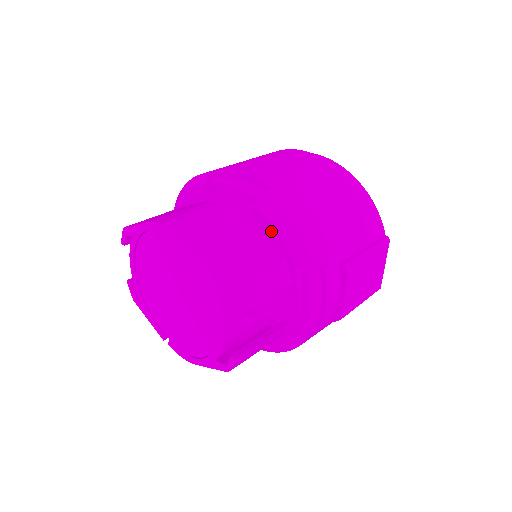
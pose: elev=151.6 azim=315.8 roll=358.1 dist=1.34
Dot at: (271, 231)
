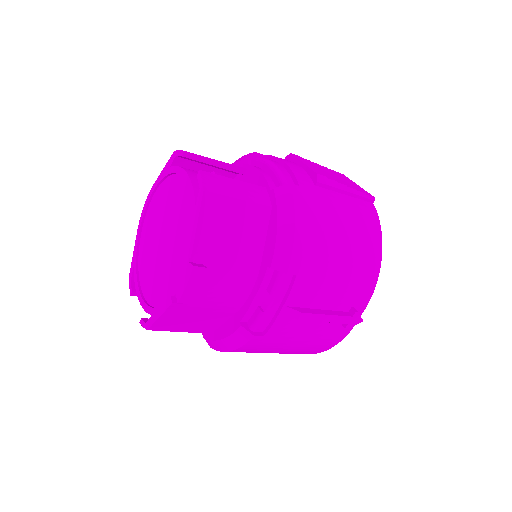
Dot at: occluded
